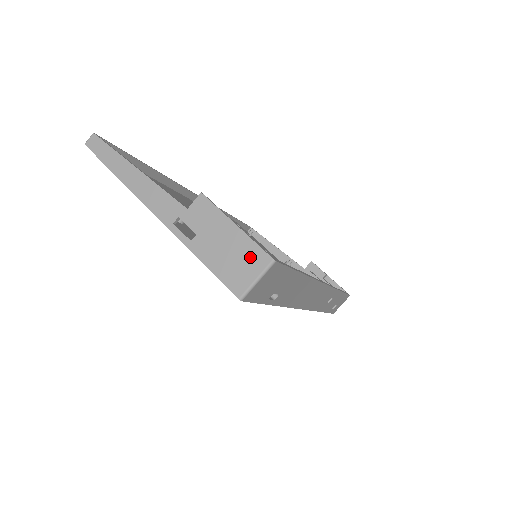
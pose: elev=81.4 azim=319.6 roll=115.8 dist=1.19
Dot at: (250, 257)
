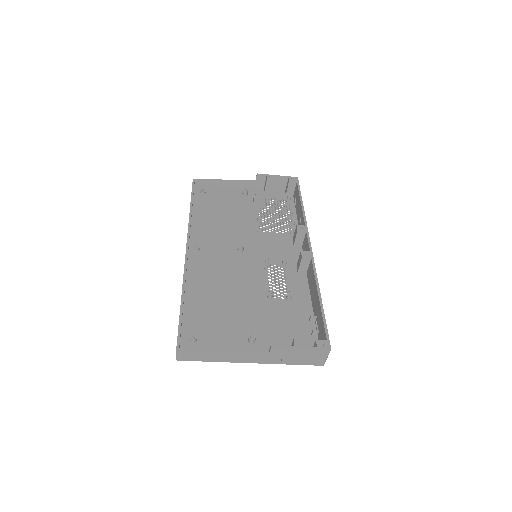
Dot at: (318, 354)
